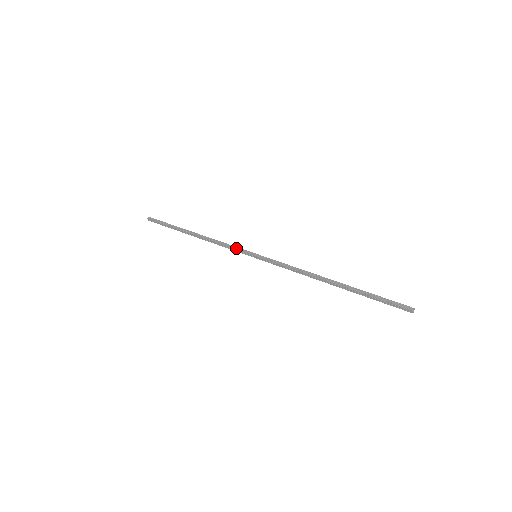
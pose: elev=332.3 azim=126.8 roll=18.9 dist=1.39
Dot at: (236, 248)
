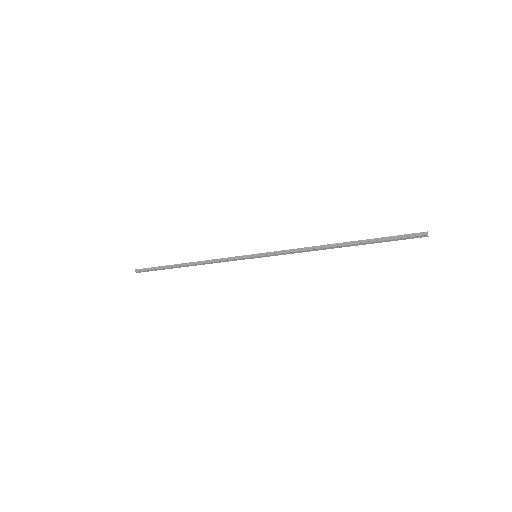
Dot at: (235, 257)
